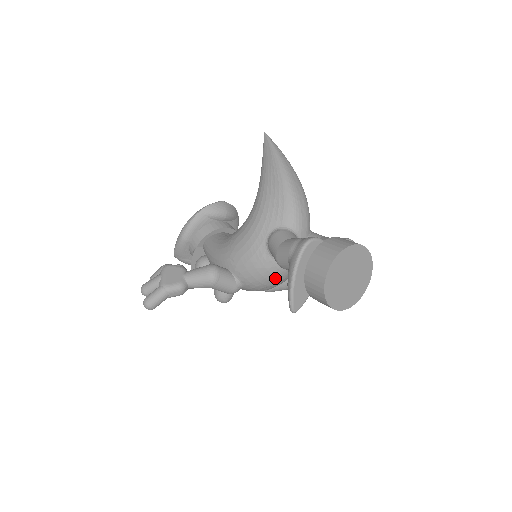
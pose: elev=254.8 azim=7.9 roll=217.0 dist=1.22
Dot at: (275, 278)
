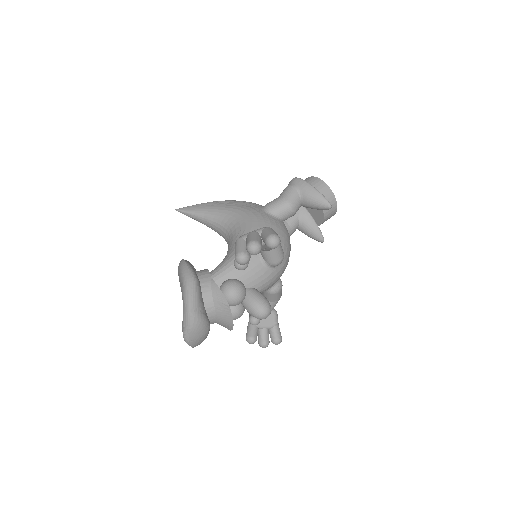
Dot at: (289, 238)
